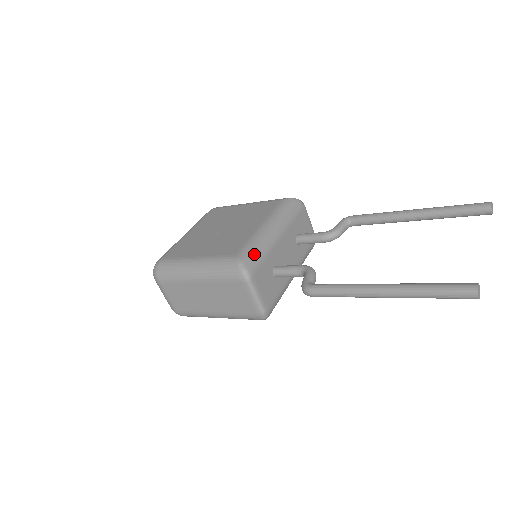
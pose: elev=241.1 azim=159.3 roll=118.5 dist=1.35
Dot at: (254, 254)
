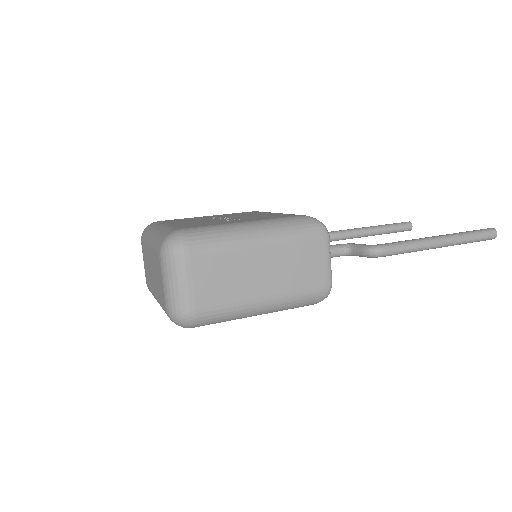
Dot at: occluded
